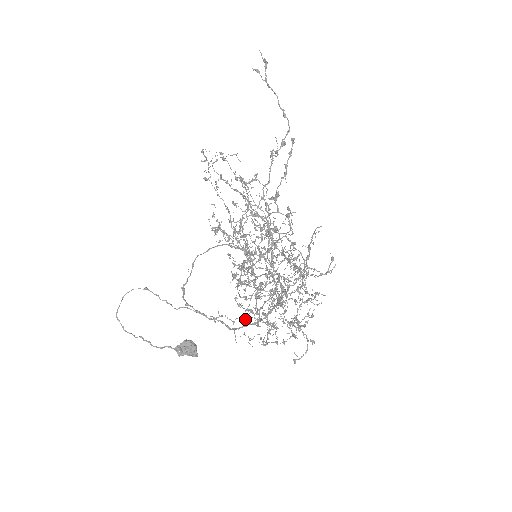
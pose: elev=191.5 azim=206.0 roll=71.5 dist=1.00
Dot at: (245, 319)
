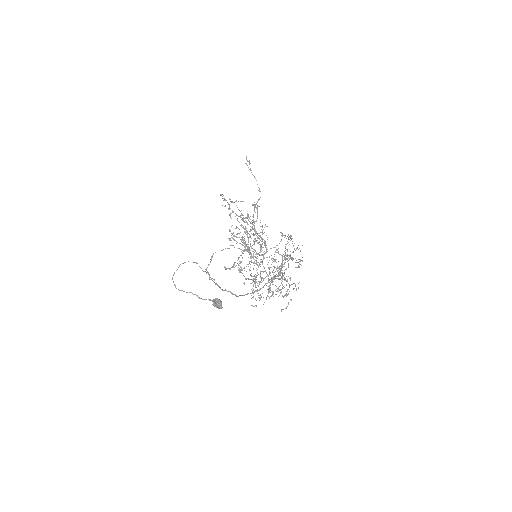
Dot at: occluded
